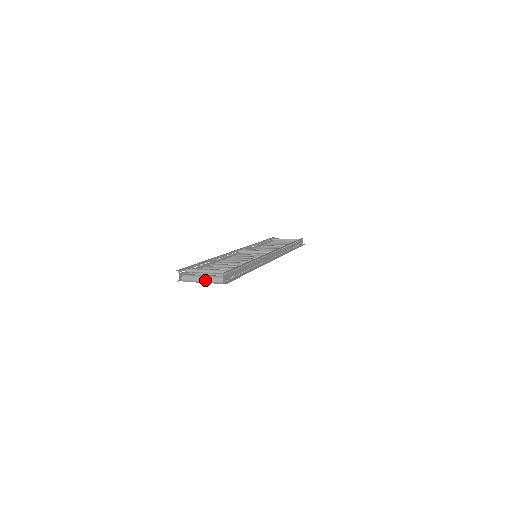
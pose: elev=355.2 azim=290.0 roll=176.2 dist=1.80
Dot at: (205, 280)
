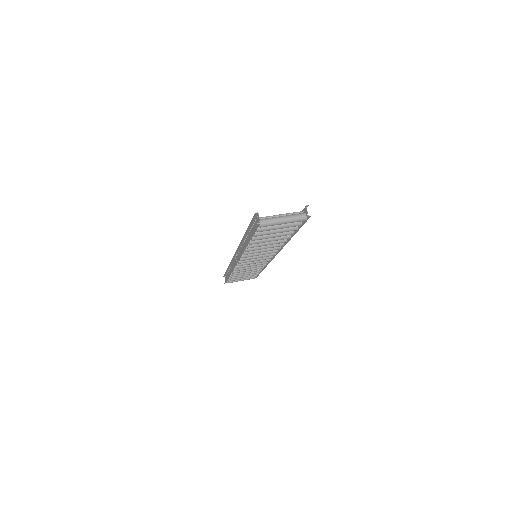
Dot at: (286, 218)
